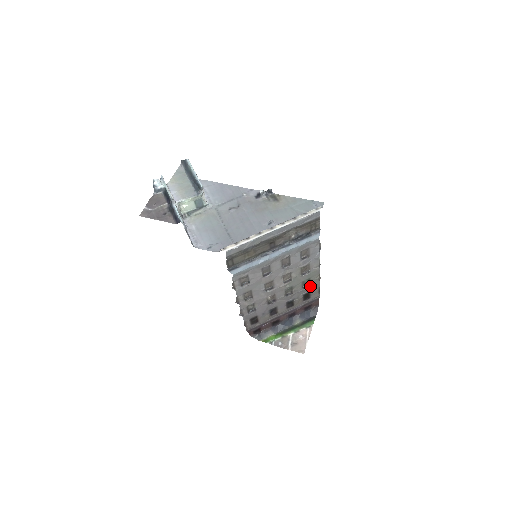
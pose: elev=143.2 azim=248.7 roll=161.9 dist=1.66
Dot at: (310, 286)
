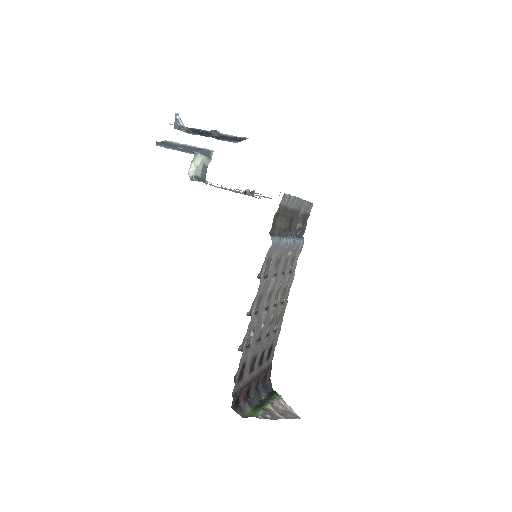
Dot at: (276, 332)
